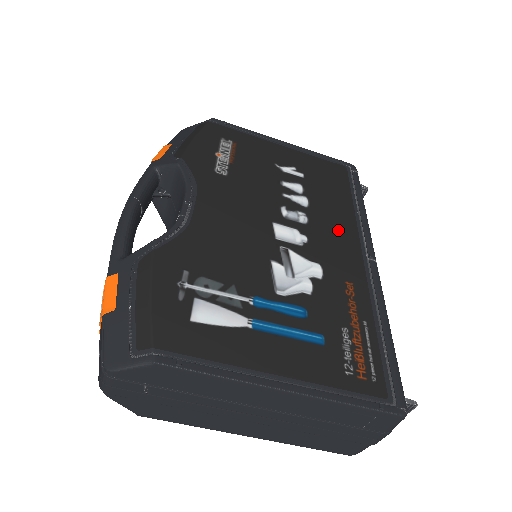
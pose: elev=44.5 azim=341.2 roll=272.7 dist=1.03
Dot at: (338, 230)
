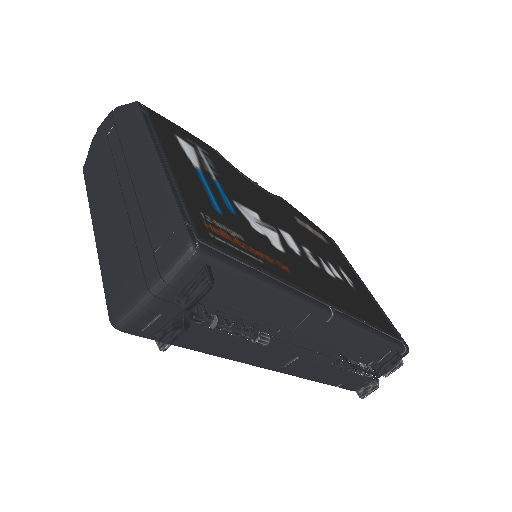
Dot at: (331, 290)
